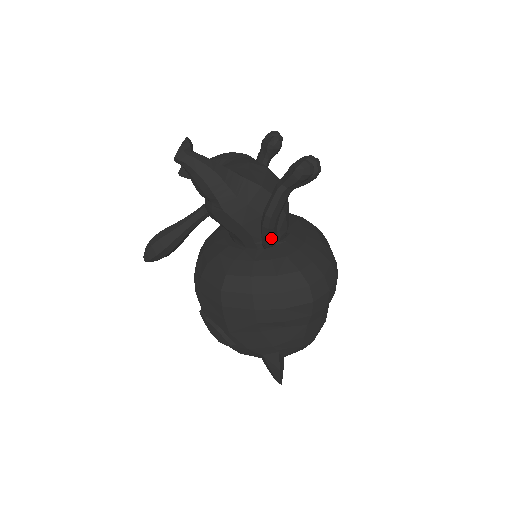
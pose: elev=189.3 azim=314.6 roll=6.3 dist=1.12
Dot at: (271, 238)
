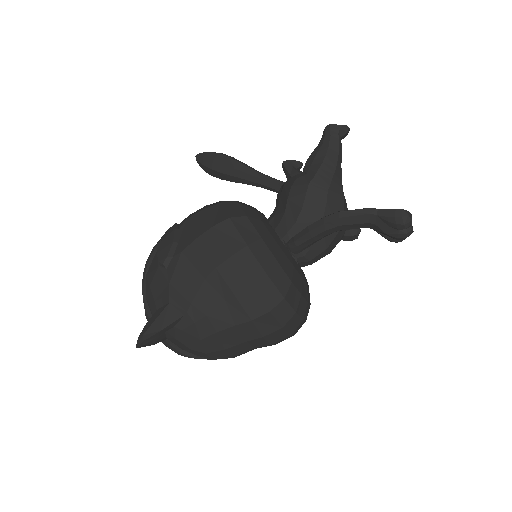
Dot at: (309, 237)
